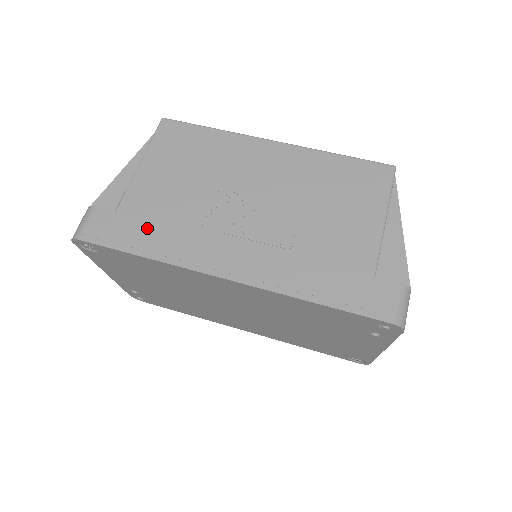
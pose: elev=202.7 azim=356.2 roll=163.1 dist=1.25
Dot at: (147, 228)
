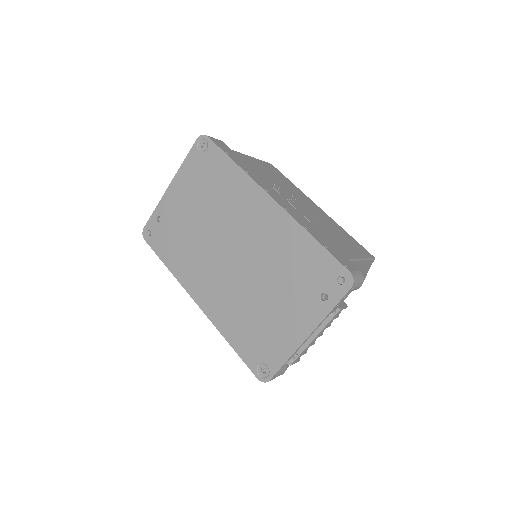
Dot at: (243, 162)
